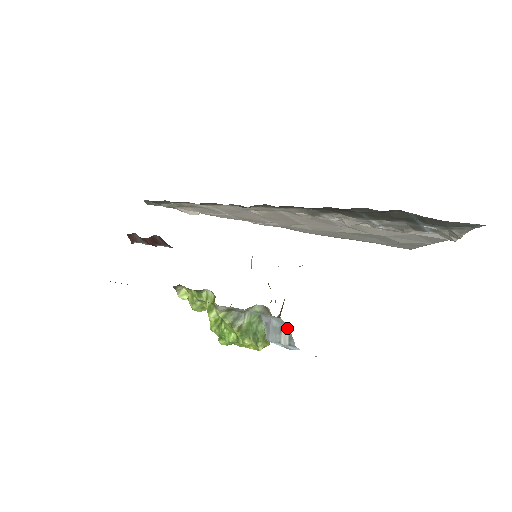
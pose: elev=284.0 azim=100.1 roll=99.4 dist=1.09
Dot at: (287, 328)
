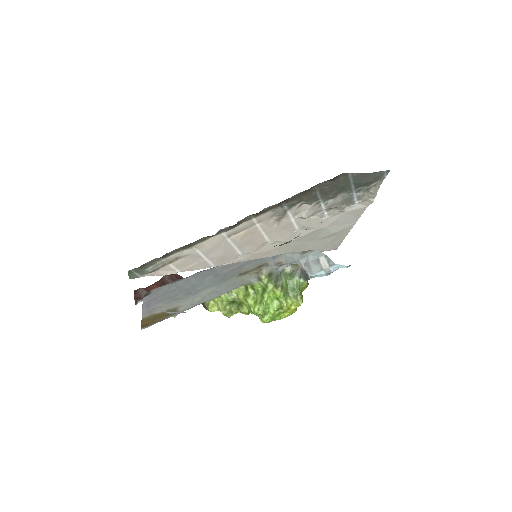
Dot at: (323, 255)
